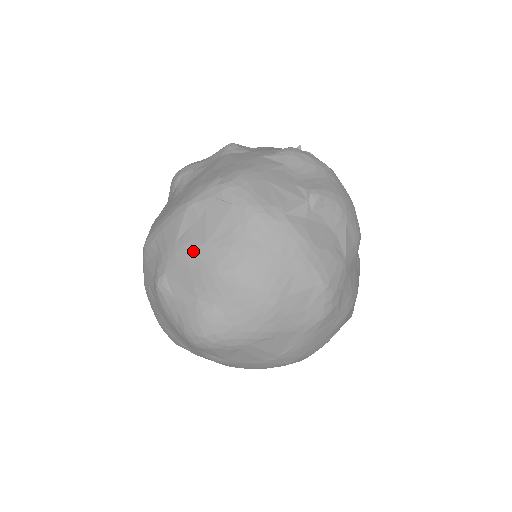
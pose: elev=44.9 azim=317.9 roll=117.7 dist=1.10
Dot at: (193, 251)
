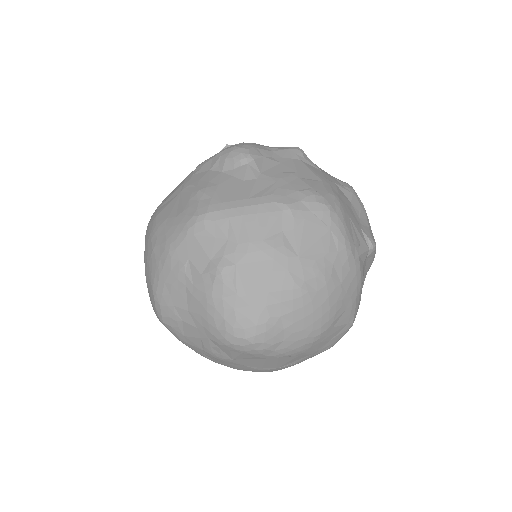
Dot at: (283, 259)
